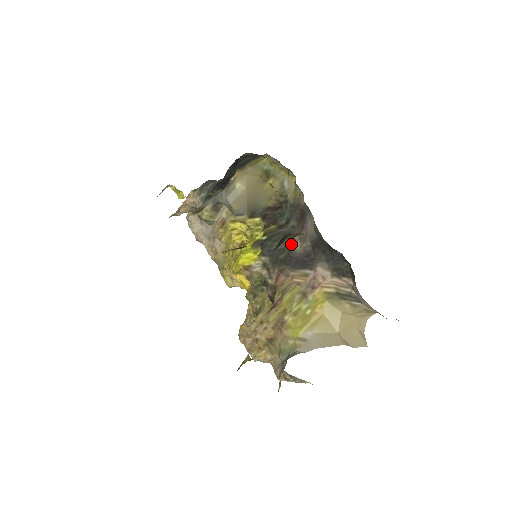
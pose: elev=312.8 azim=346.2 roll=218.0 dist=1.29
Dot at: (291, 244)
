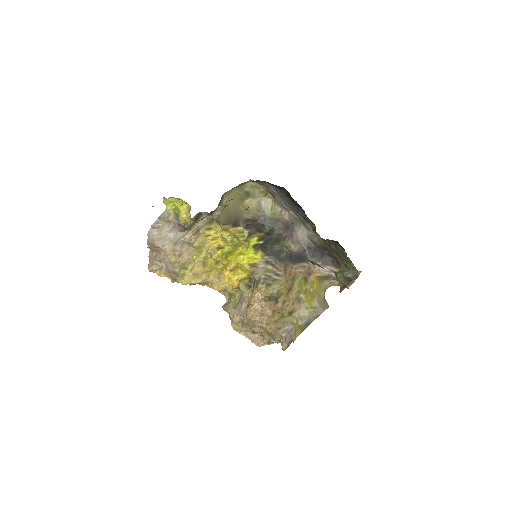
Dot at: (287, 246)
